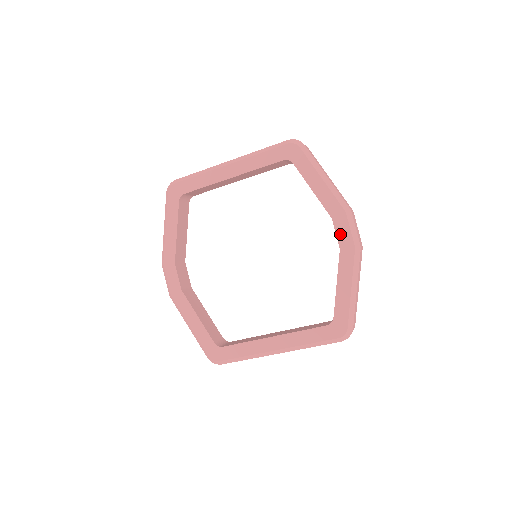
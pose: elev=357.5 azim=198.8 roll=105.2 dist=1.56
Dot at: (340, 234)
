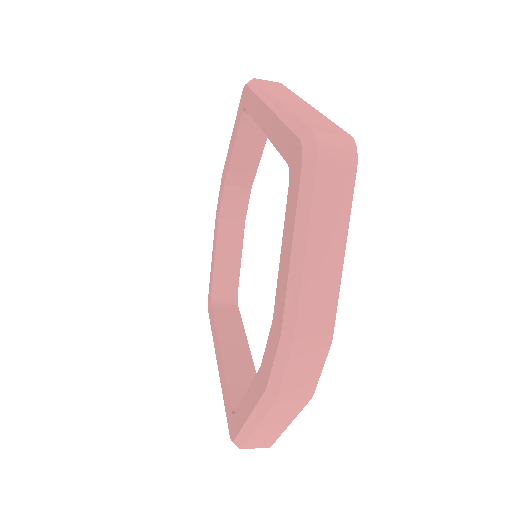
Dot at: (267, 350)
